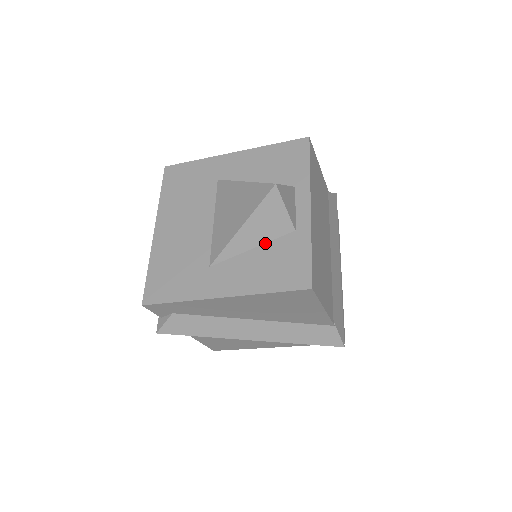
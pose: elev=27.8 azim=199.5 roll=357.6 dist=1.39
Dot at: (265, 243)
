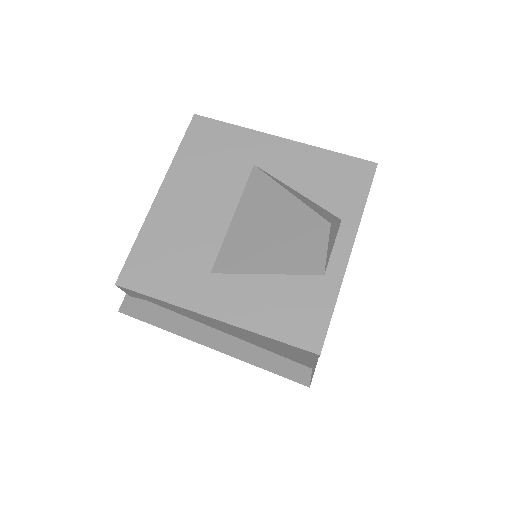
Dot at: (285, 274)
